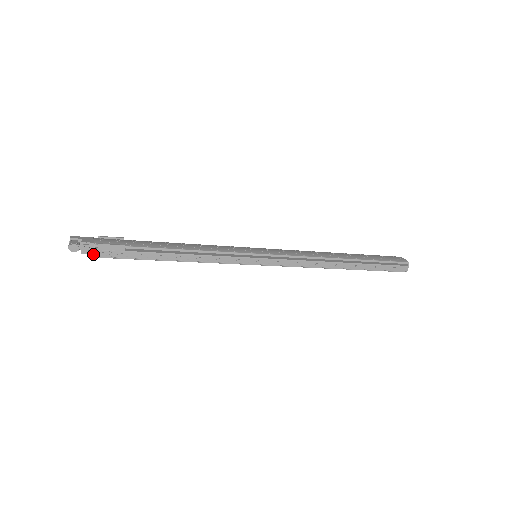
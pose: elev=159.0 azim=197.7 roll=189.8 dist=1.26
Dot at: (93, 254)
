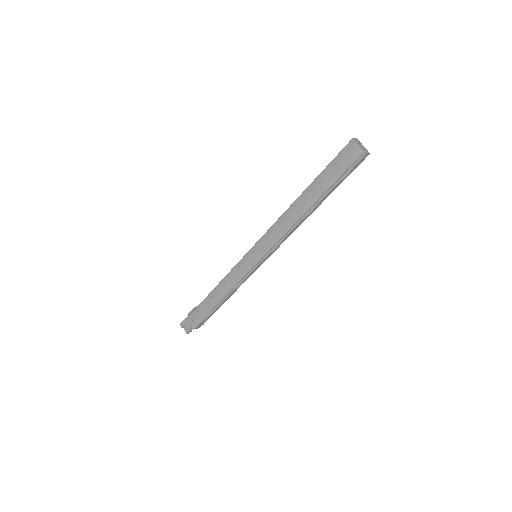
Dot at: occluded
